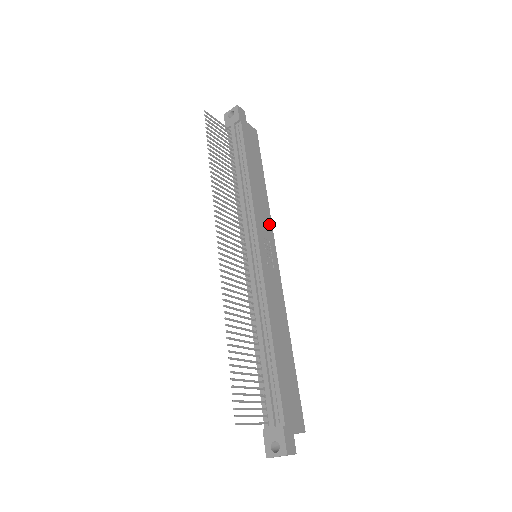
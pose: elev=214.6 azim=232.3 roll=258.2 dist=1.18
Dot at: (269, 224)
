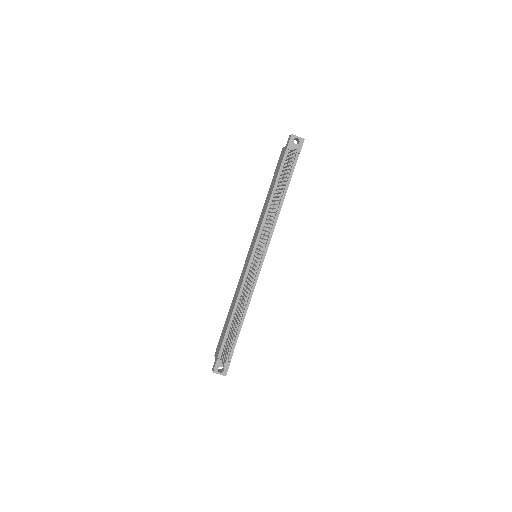
Dot at: occluded
